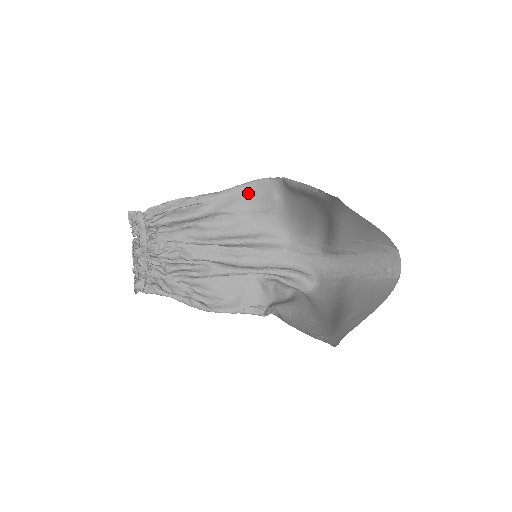
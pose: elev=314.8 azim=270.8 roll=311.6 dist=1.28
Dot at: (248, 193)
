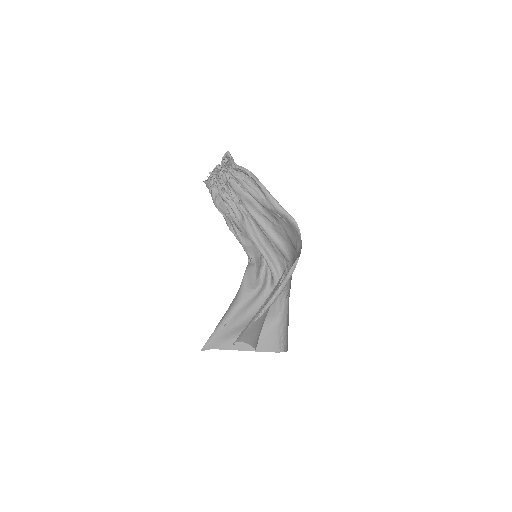
Dot at: (291, 226)
